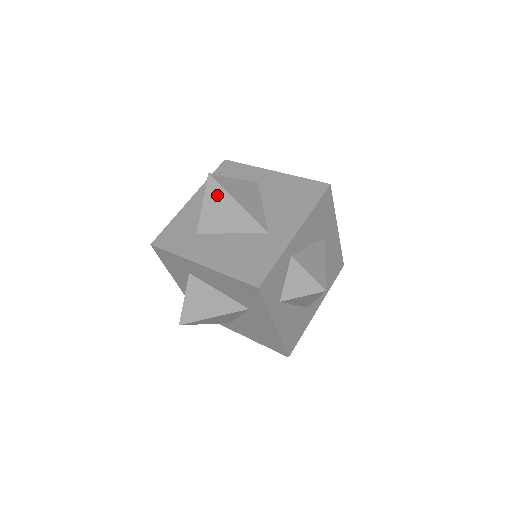
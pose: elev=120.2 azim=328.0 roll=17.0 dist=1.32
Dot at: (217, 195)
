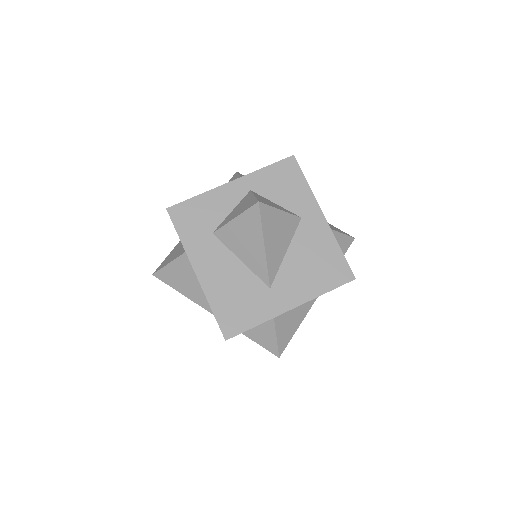
Dot at: (252, 224)
